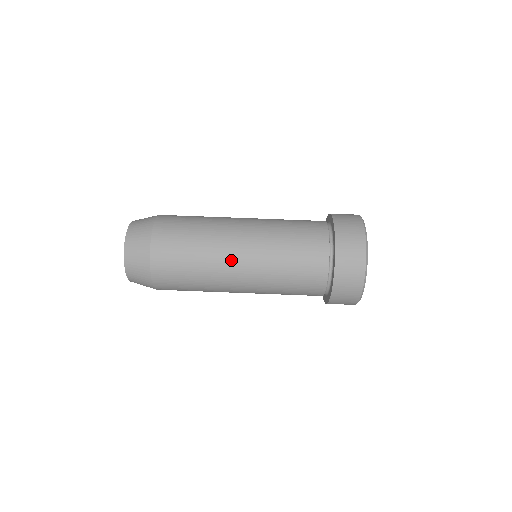
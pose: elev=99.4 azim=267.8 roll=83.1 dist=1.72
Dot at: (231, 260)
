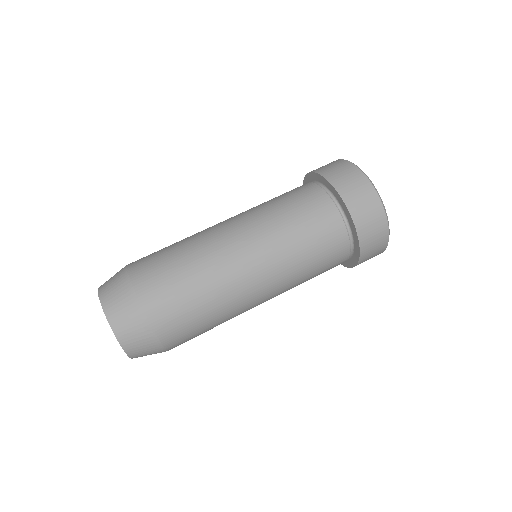
Dot at: (249, 293)
